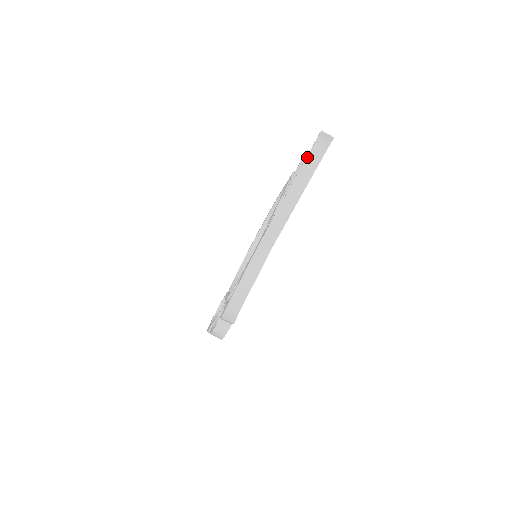
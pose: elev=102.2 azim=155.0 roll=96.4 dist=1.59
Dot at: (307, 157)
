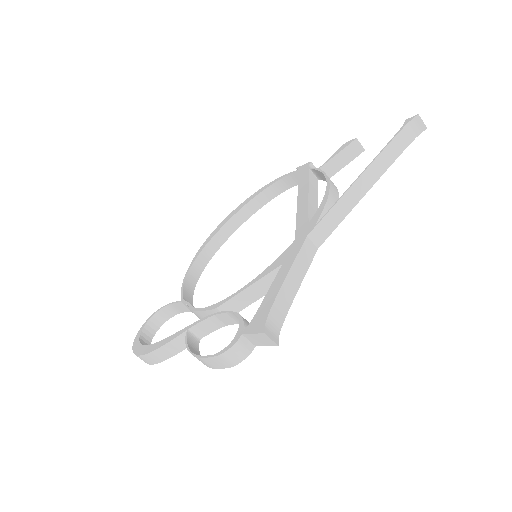
Dot at: (392, 141)
